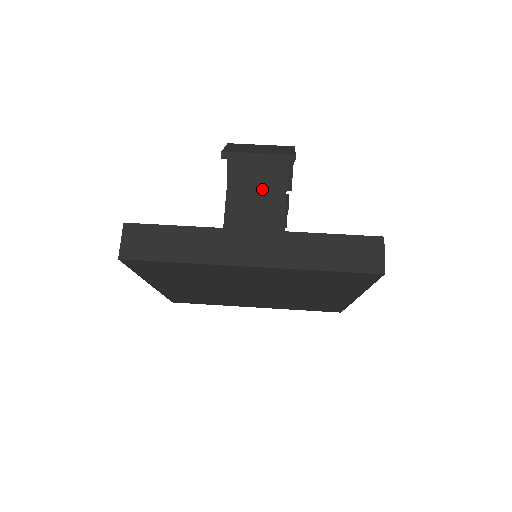
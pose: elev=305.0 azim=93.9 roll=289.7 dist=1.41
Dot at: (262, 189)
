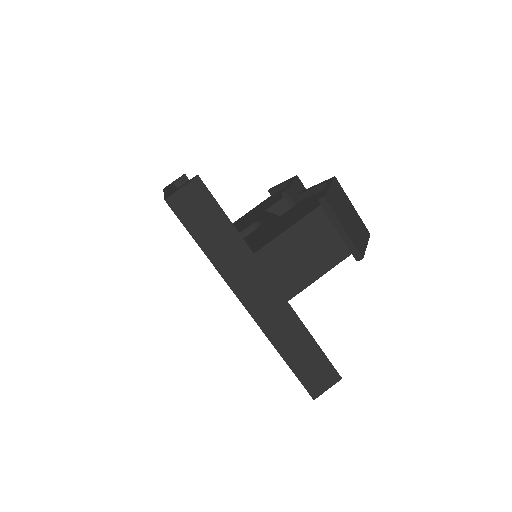
Dot at: (315, 252)
